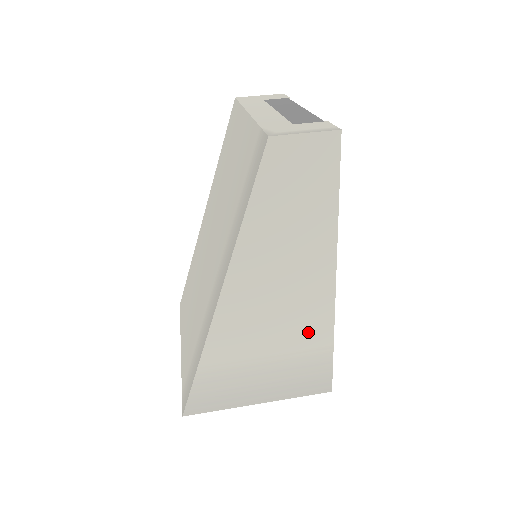
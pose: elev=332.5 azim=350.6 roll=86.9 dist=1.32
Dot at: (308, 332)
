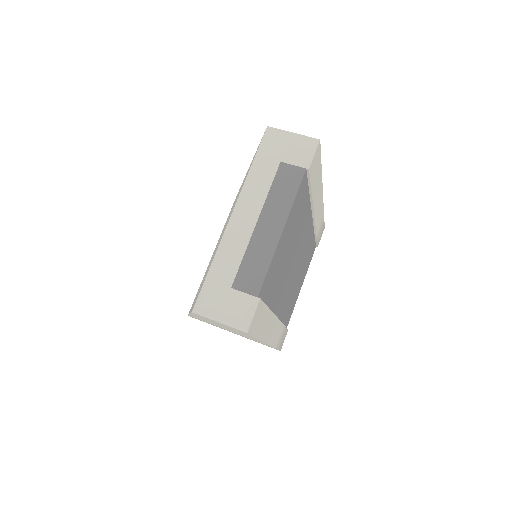
Dot at: (255, 340)
